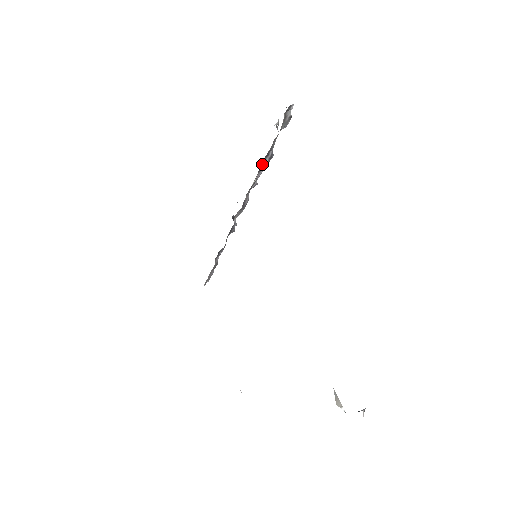
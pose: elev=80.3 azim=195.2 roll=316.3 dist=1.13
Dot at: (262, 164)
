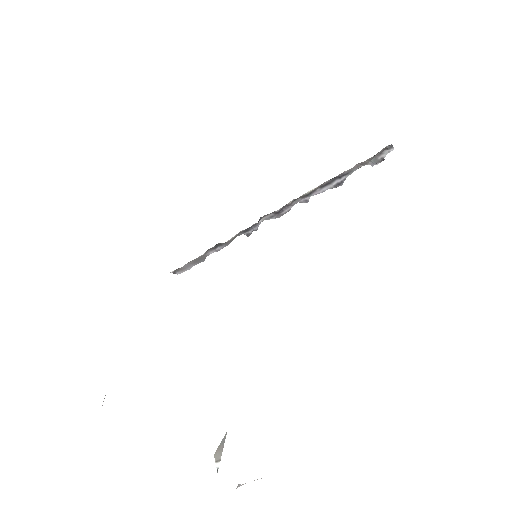
Dot at: (329, 182)
